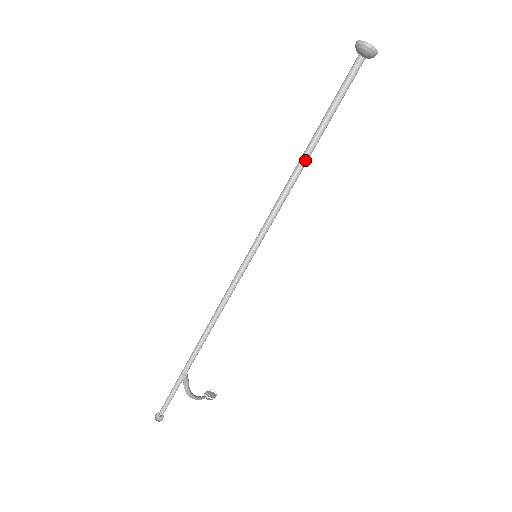
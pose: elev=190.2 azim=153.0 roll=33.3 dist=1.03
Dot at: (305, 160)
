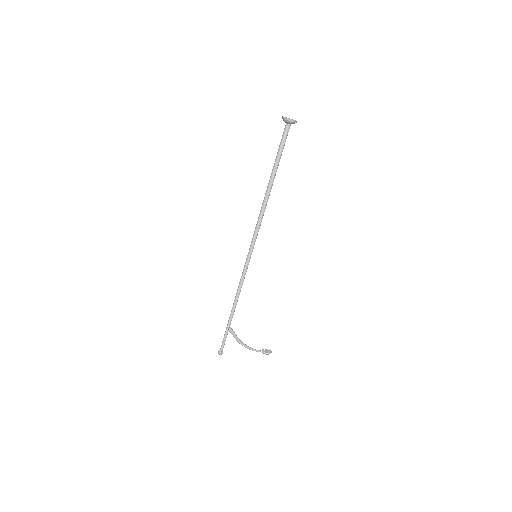
Dot at: occluded
